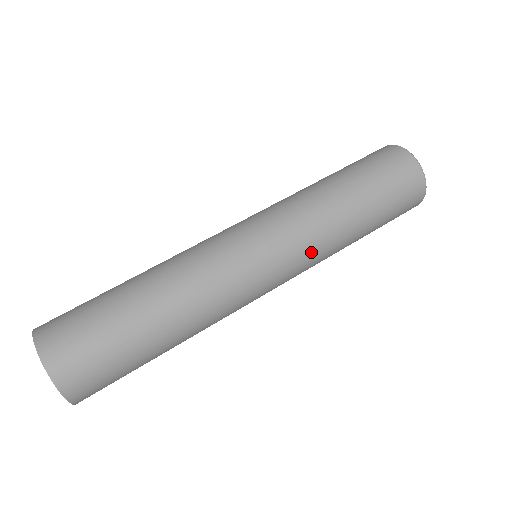
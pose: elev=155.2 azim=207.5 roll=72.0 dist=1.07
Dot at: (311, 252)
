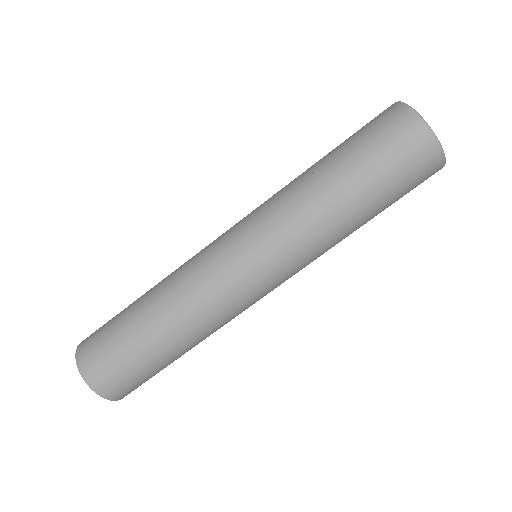
Dot at: (286, 231)
